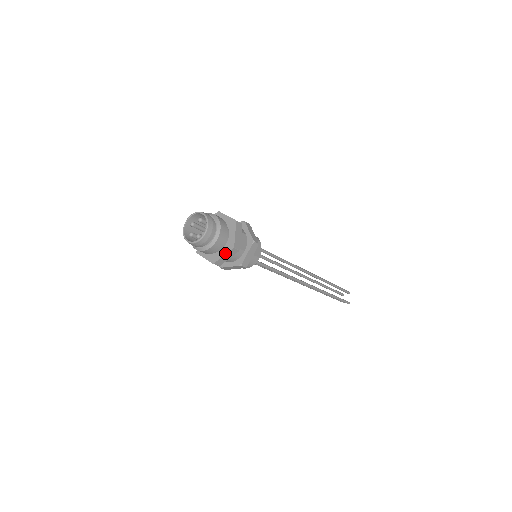
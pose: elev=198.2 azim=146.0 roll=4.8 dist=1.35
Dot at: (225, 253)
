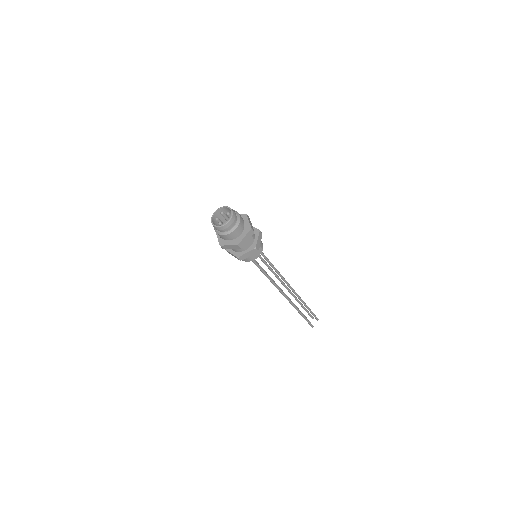
Dot at: (231, 244)
